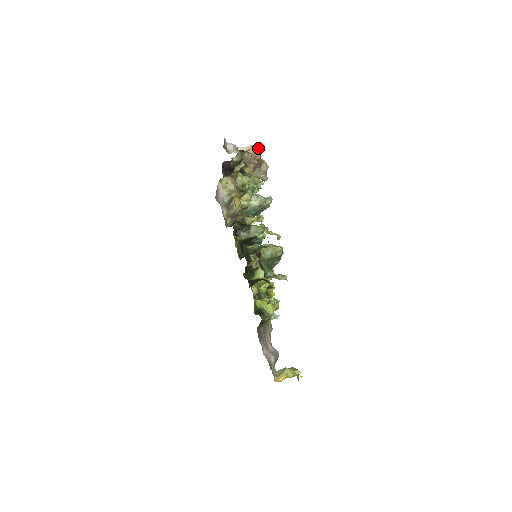
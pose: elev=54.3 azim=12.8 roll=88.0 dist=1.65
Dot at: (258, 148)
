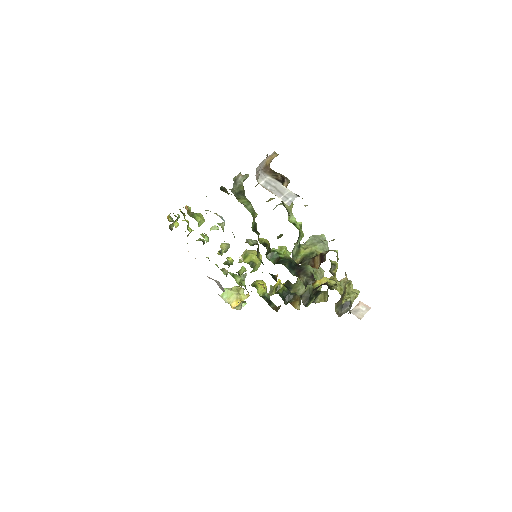
Dot at: occluded
